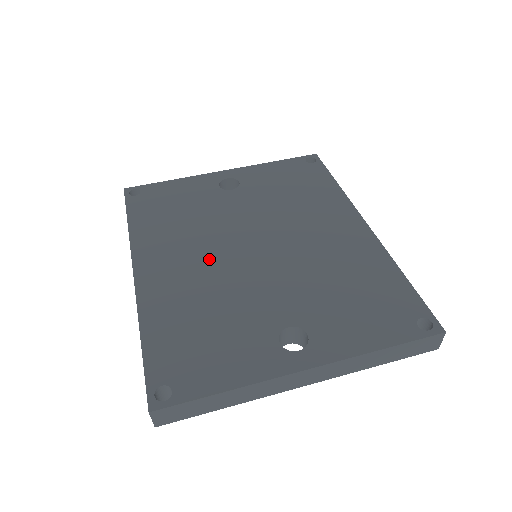
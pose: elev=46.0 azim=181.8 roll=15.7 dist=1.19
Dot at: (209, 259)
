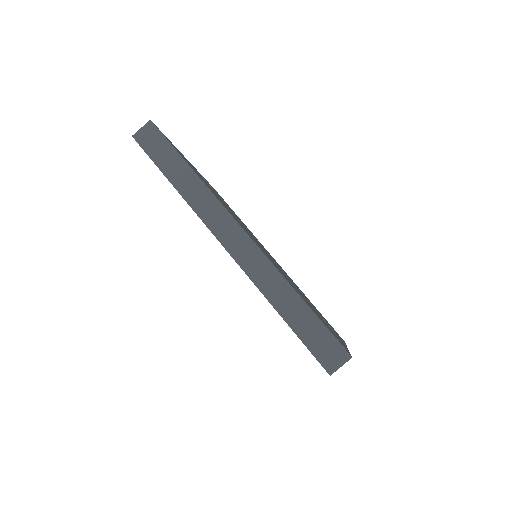
Dot at: occluded
